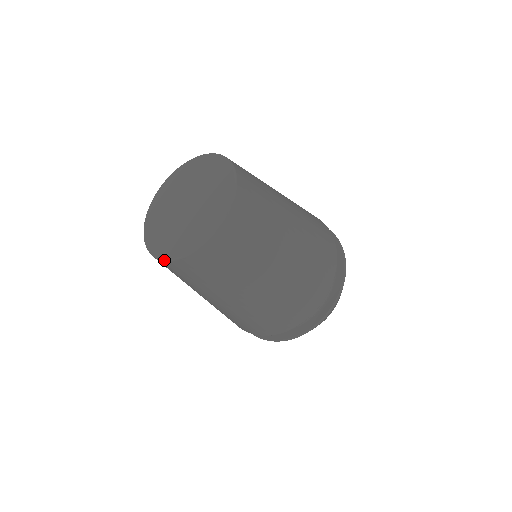
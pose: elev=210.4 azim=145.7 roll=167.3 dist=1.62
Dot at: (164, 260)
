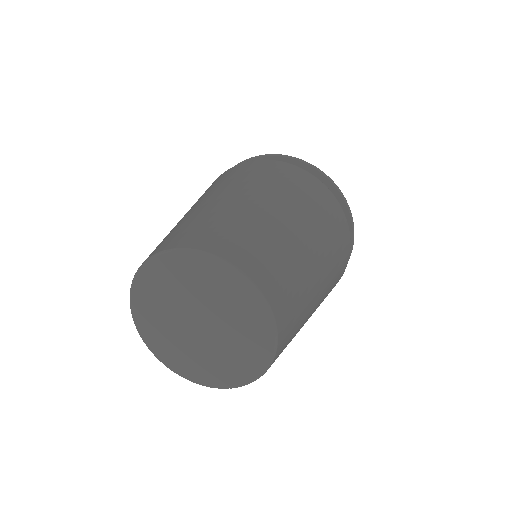
Dot at: (141, 337)
